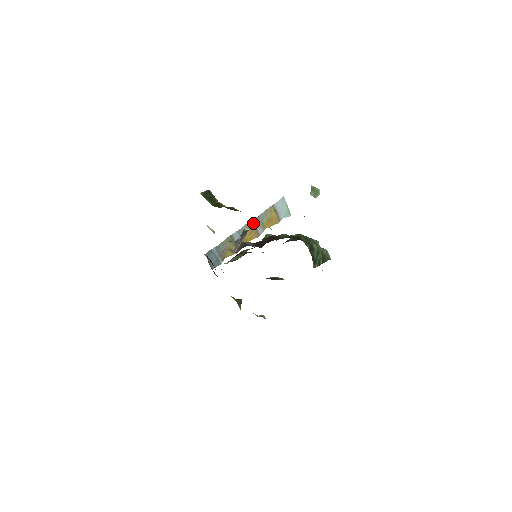
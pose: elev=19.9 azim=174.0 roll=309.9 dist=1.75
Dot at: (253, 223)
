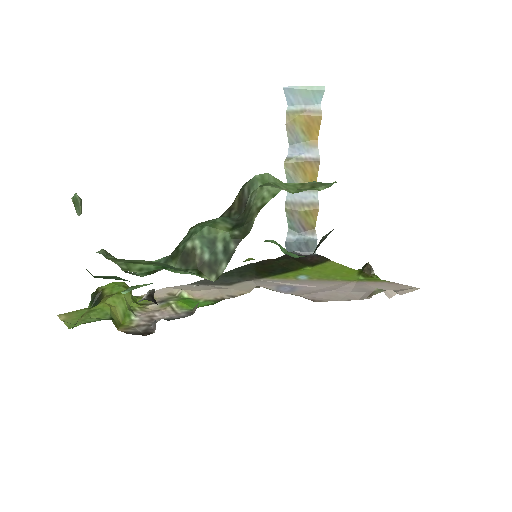
Dot at: (292, 160)
